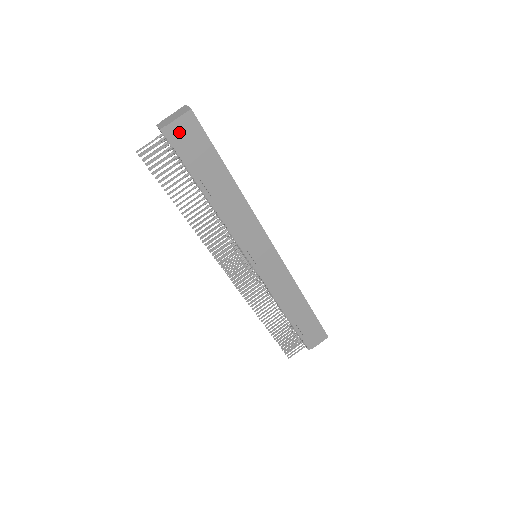
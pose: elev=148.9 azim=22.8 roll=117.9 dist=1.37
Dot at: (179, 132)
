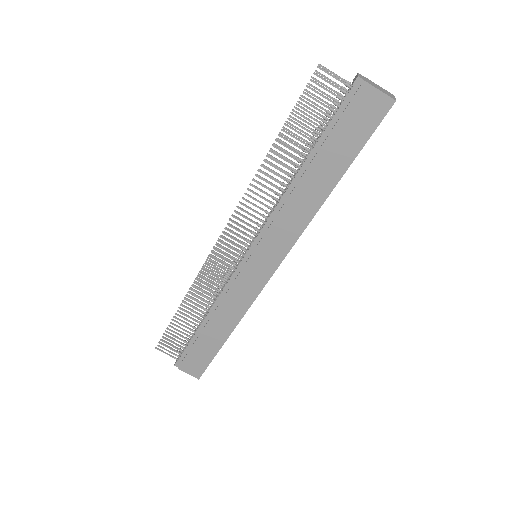
Dot at: (364, 100)
